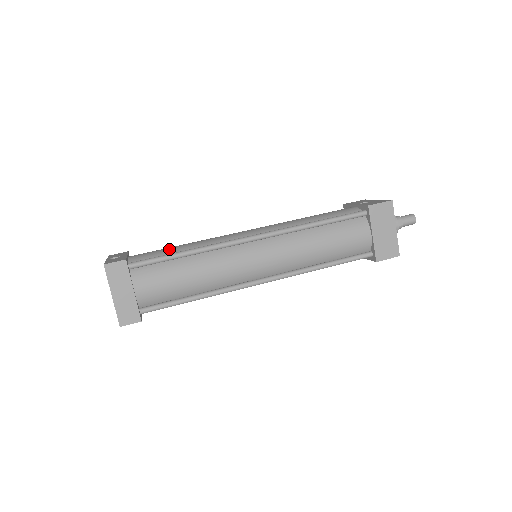
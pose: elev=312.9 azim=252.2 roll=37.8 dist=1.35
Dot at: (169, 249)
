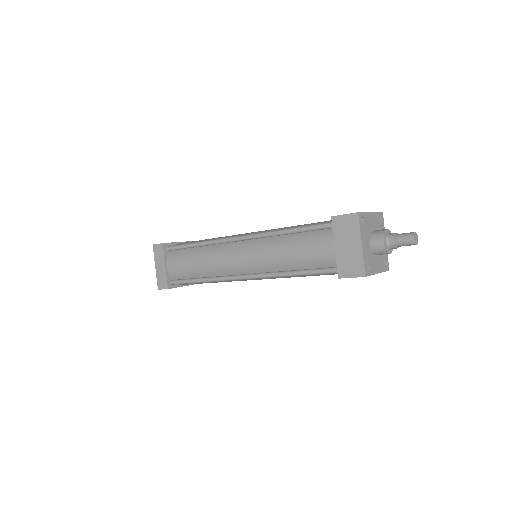
Dot at: (198, 241)
